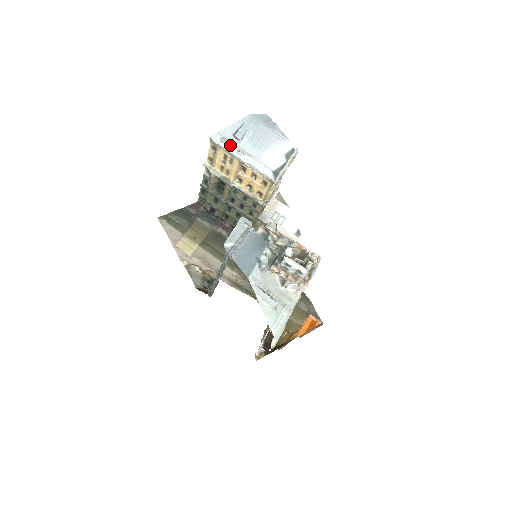
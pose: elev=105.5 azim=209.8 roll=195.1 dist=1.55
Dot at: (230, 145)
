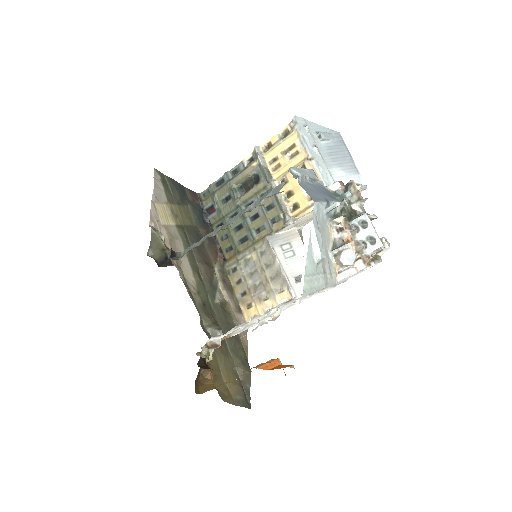
Dot at: (310, 136)
